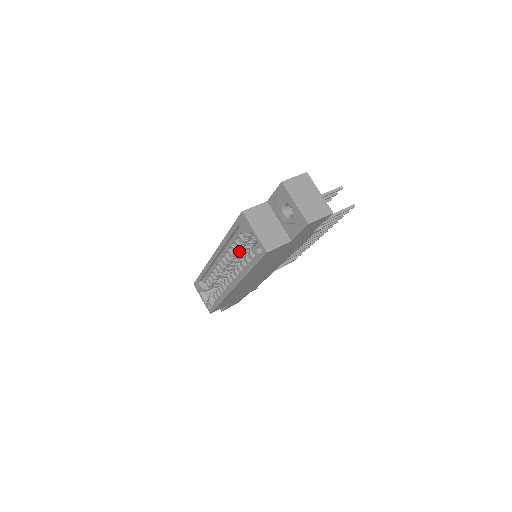
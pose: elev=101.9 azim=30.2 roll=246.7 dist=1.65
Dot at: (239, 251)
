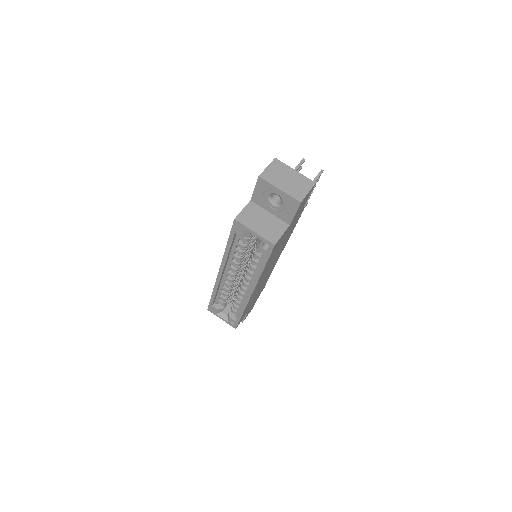
Dot at: (243, 258)
